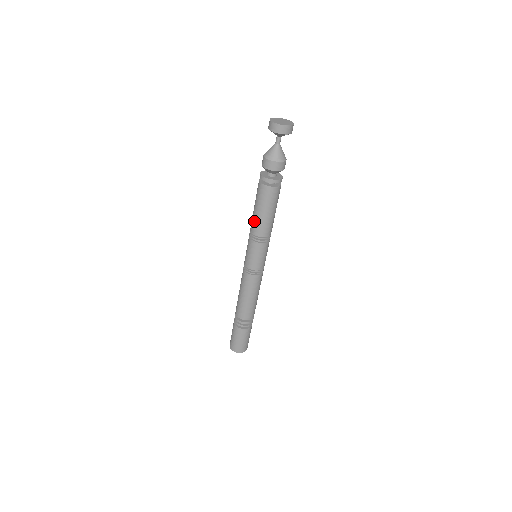
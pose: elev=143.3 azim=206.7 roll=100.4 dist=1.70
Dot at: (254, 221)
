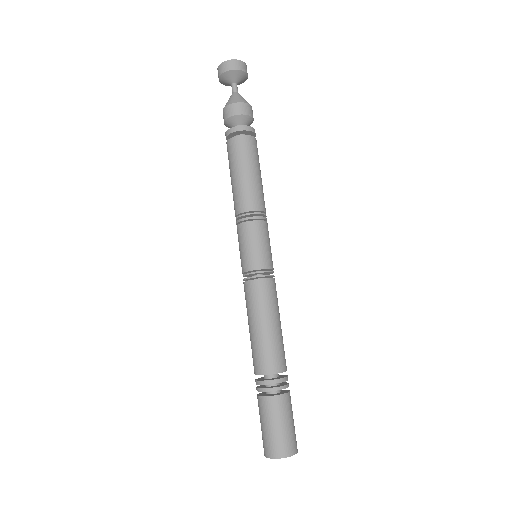
Dot at: (238, 193)
